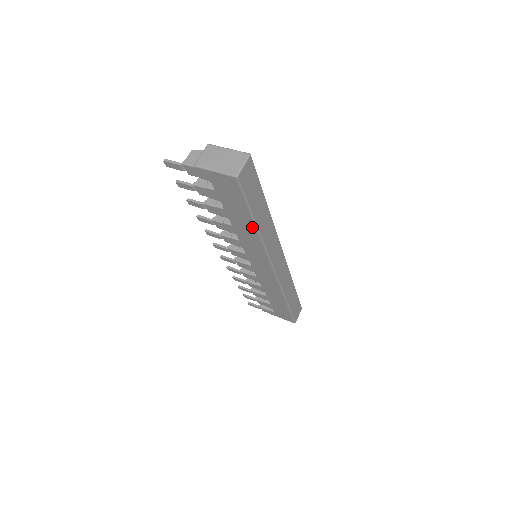
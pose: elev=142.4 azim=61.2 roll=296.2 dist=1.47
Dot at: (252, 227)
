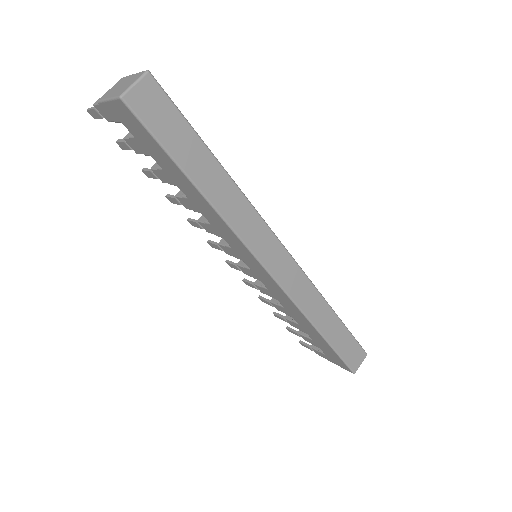
Dot at: (196, 191)
